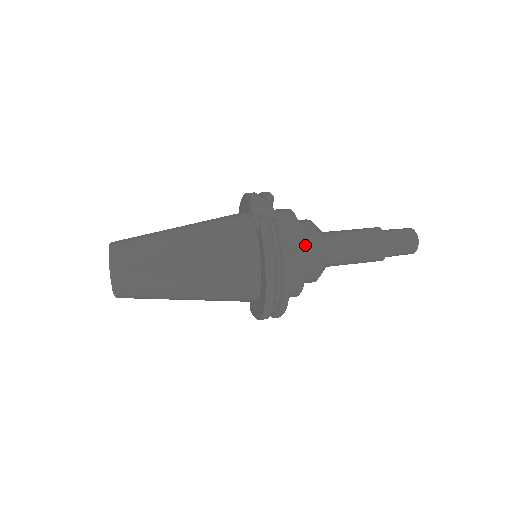
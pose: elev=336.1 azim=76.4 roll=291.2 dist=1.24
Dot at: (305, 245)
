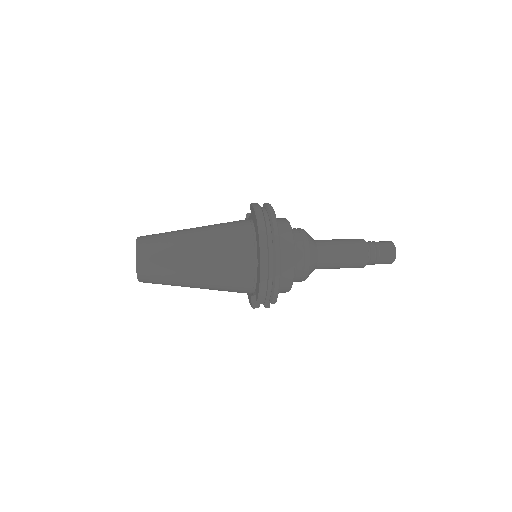
Dot at: occluded
